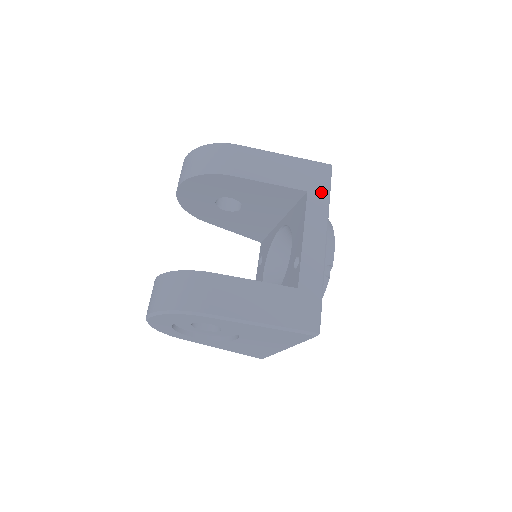
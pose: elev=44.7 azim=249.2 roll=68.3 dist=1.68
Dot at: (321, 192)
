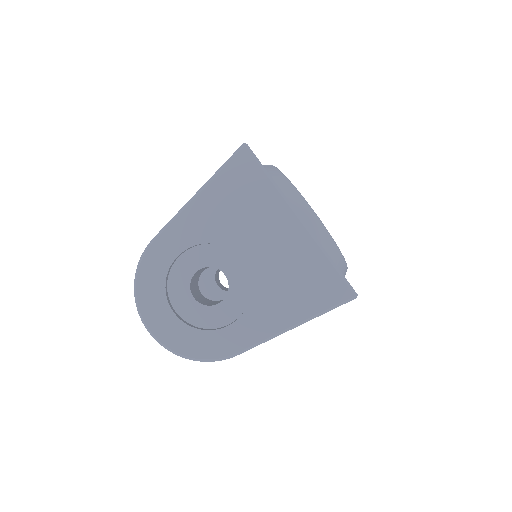
Dot at: occluded
